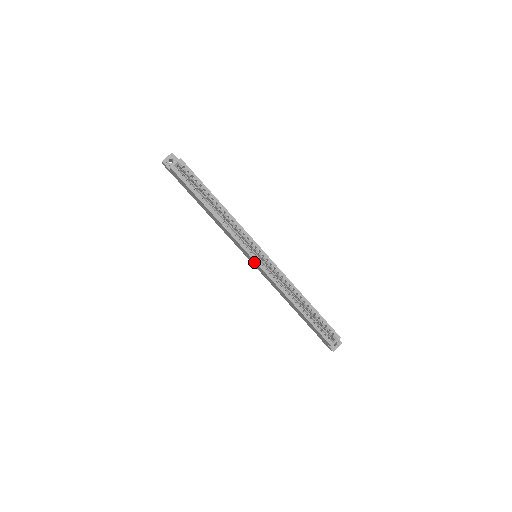
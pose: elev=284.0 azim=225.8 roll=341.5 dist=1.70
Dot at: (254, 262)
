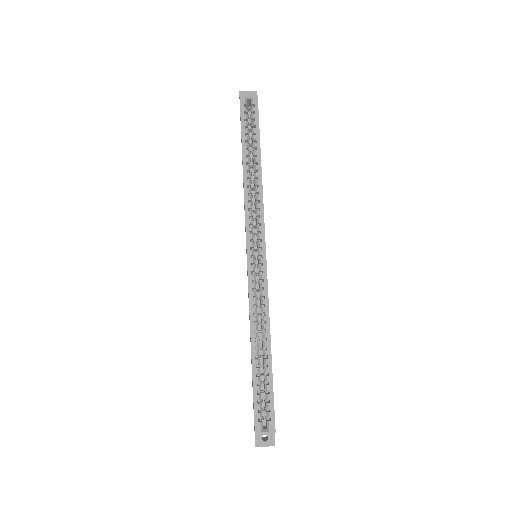
Dot at: occluded
